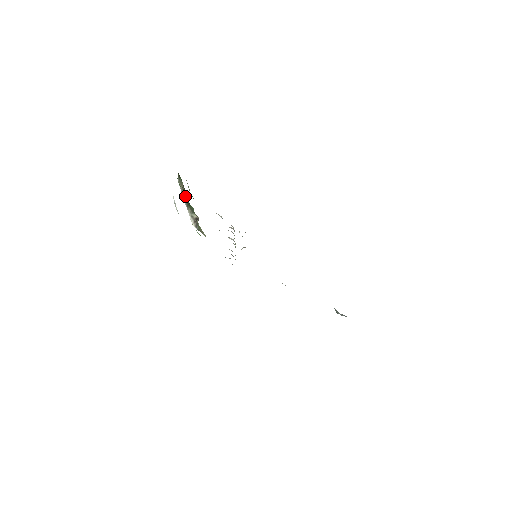
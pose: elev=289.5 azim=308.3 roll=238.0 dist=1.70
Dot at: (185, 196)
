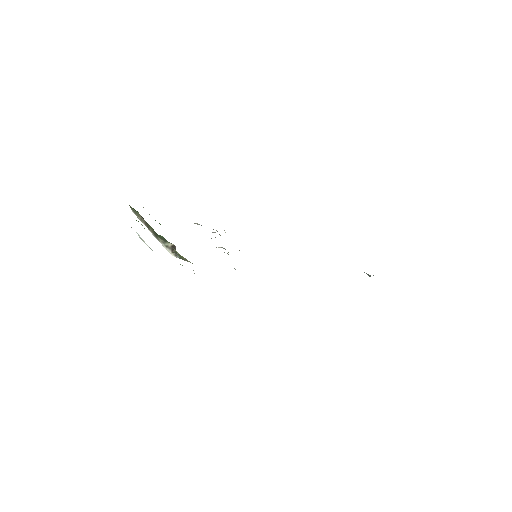
Dot at: (148, 227)
